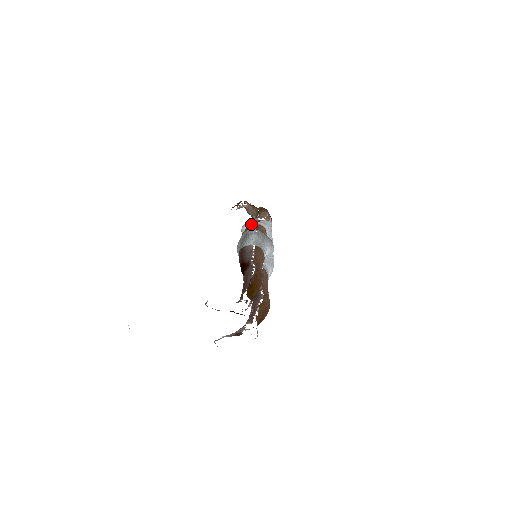
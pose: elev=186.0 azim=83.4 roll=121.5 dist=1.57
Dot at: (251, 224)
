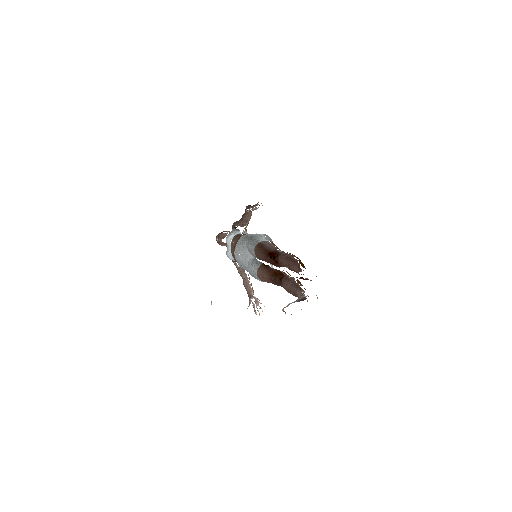
Dot at: (237, 233)
